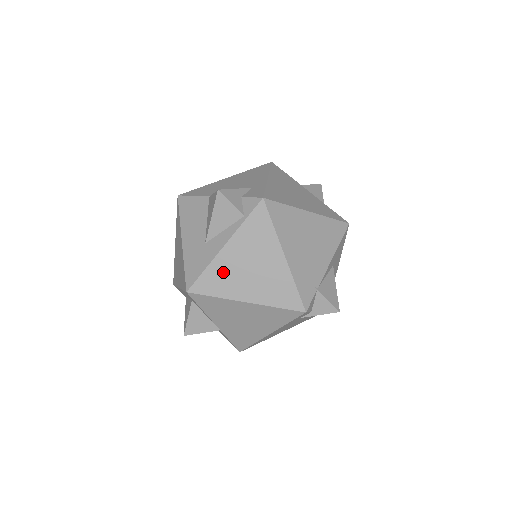
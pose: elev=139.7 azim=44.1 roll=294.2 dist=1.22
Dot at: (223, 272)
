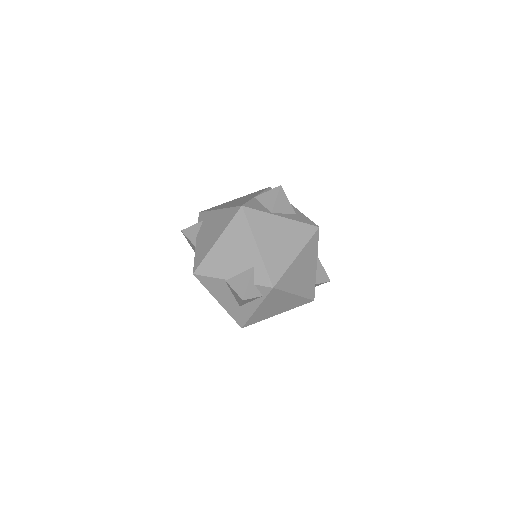
Dot at: (260, 315)
